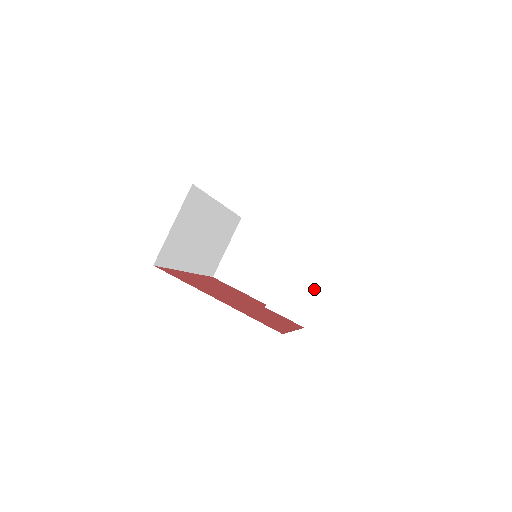
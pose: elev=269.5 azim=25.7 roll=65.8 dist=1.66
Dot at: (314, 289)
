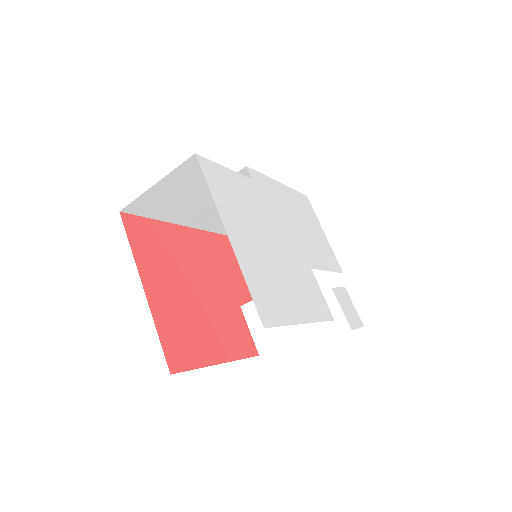
Dot at: (292, 329)
